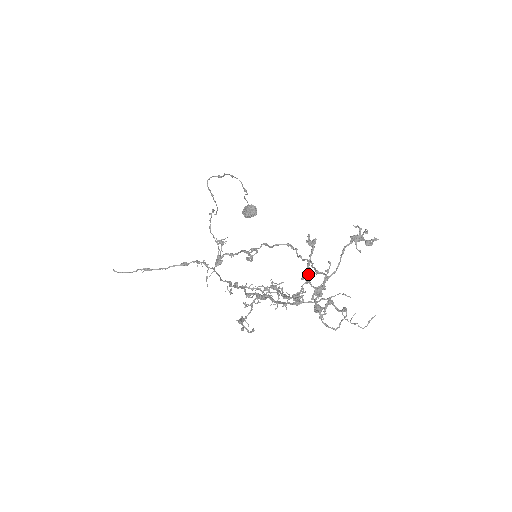
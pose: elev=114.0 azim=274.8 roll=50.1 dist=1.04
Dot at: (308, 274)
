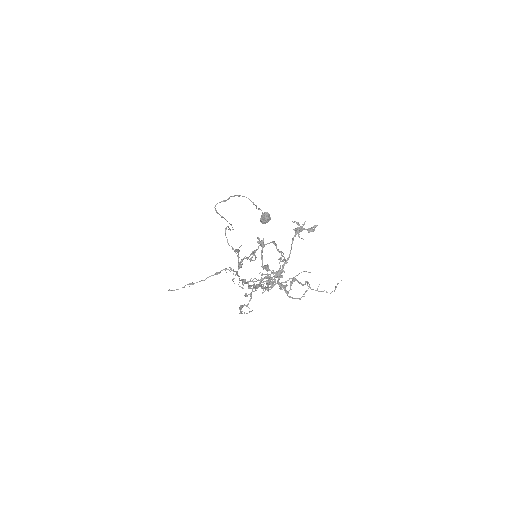
Dot at: (267, 264)
